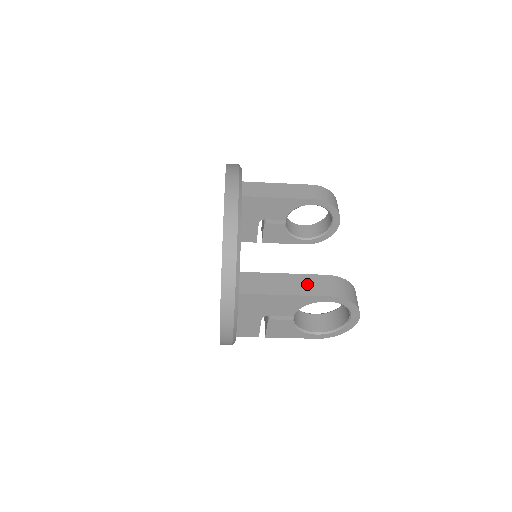
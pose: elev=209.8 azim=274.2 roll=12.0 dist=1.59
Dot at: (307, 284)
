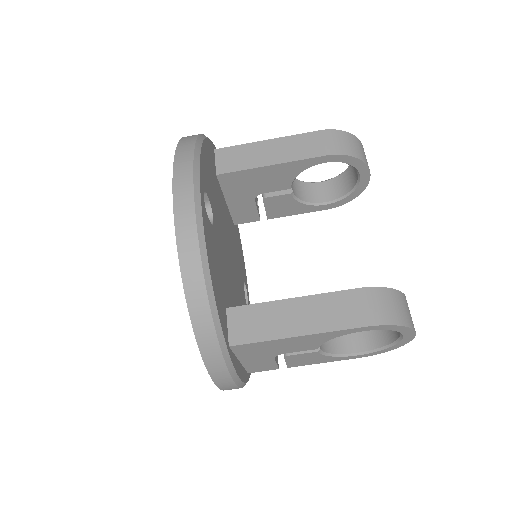
Dot at: (328, 311)
